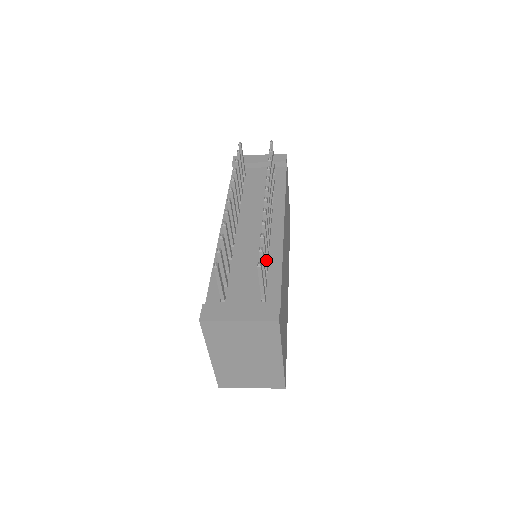
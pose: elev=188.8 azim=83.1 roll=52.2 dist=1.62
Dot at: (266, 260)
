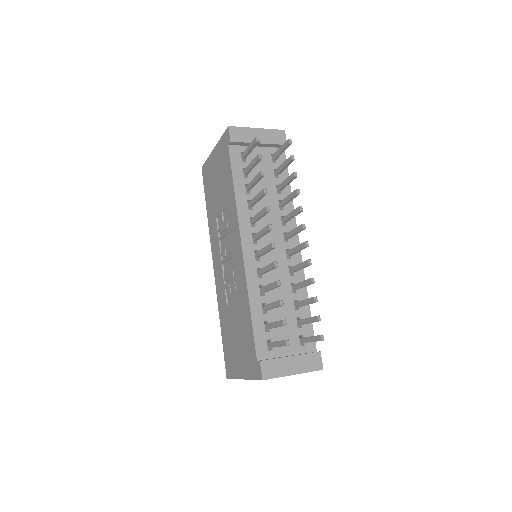
Dot at: occluded
